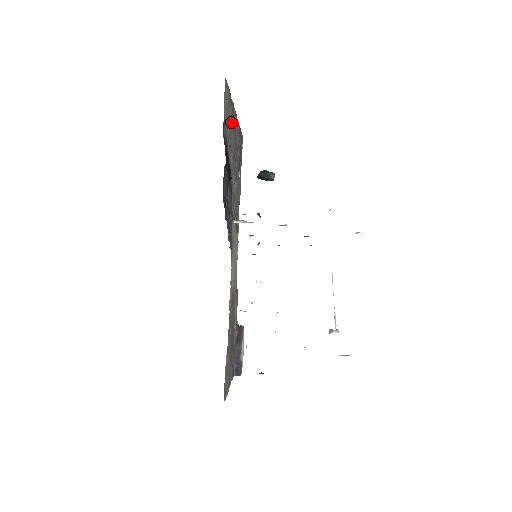
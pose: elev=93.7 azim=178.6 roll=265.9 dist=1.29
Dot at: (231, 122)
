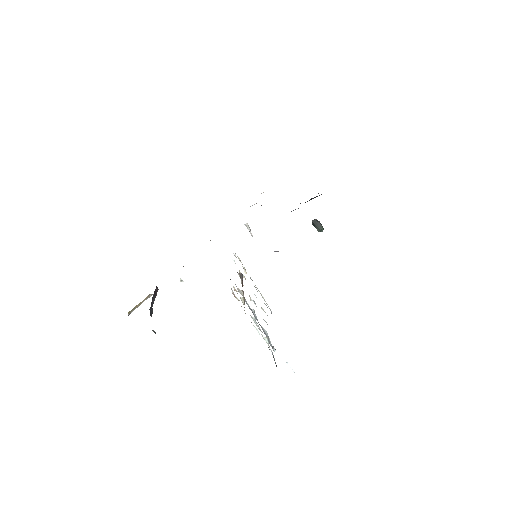
Dot at: occluded
